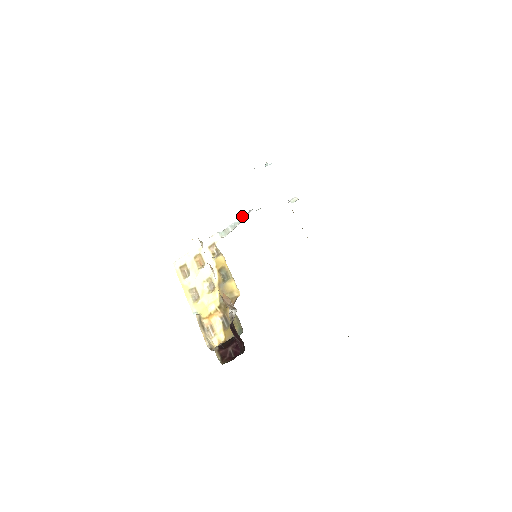
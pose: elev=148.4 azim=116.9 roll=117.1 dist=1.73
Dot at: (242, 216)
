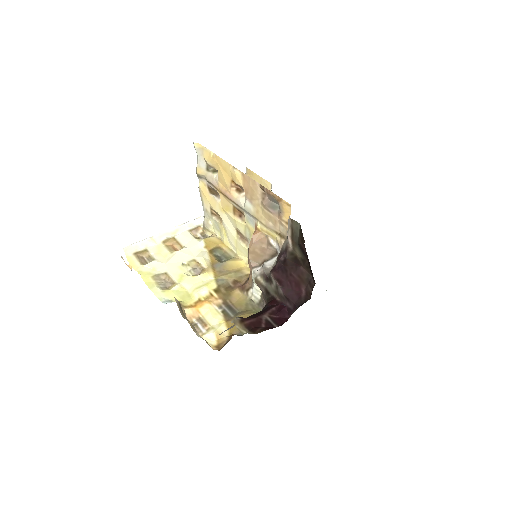
Dot at: occluded
